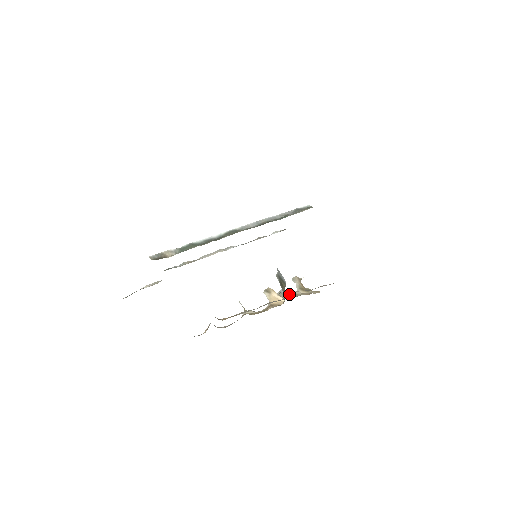
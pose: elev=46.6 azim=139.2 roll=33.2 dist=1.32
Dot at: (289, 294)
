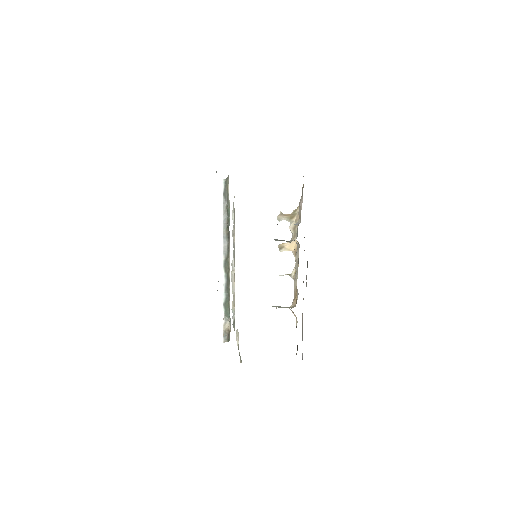
Dot at: (292, 232)
